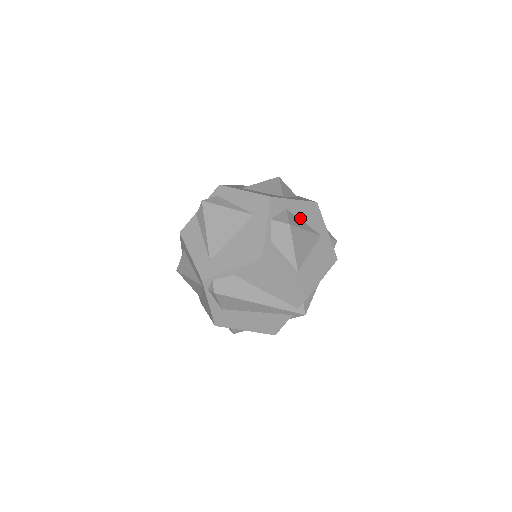
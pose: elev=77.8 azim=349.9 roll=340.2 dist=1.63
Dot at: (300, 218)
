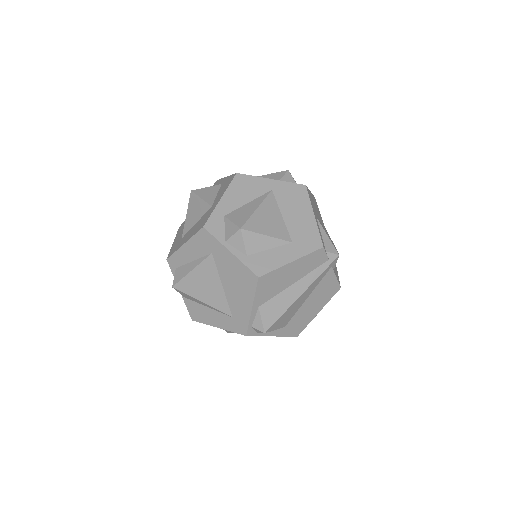
Dot at: (242, 205)
